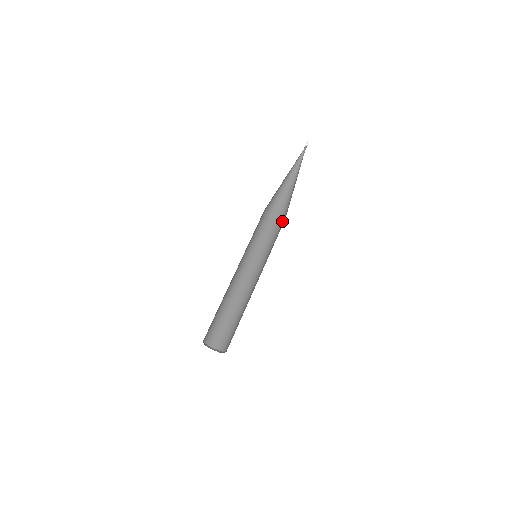
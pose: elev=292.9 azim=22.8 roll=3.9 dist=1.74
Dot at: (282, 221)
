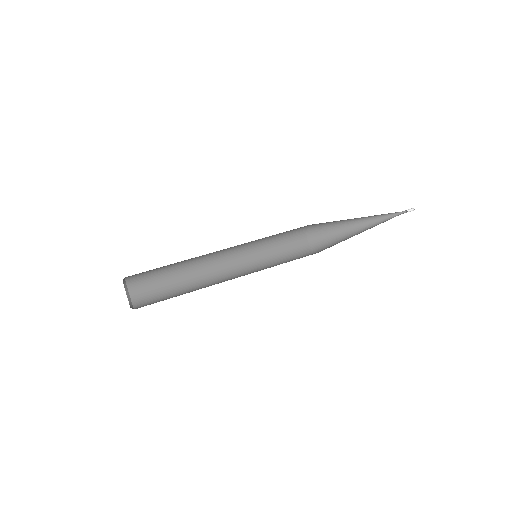
Dot at: (317, 252)
